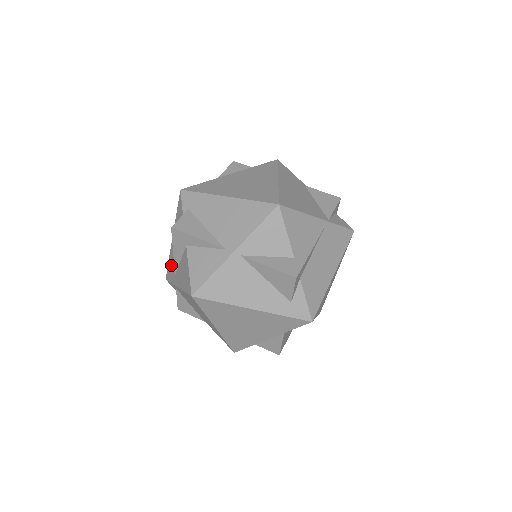
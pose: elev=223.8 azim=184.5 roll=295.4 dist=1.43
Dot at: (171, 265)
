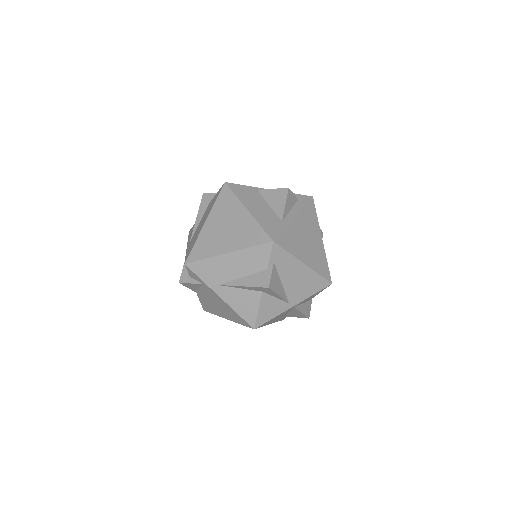
Dot at: (211, 270)
